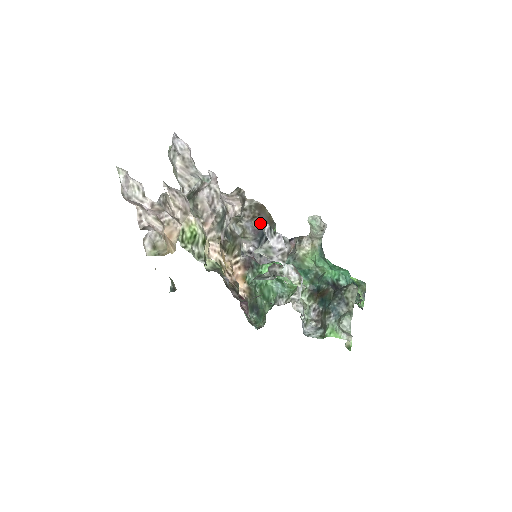
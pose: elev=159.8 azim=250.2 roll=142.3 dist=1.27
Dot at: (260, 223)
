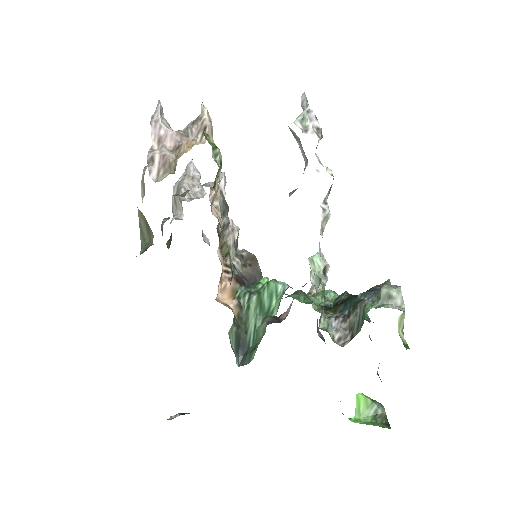
Dot at: (250, 275)
